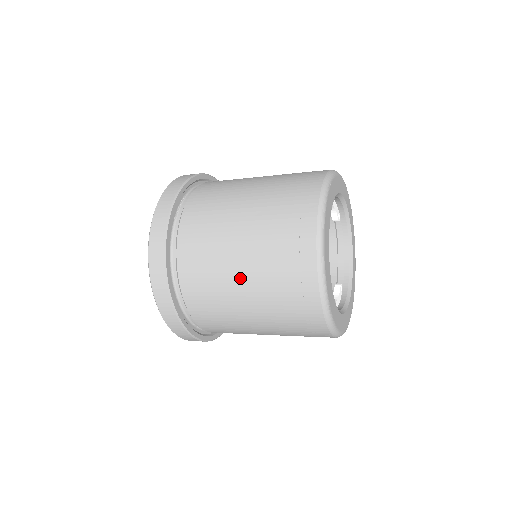
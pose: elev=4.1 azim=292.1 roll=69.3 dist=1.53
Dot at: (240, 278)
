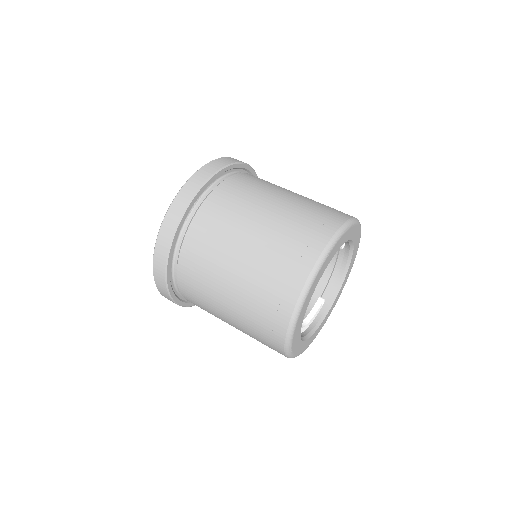
Dot at: (226, 301)
